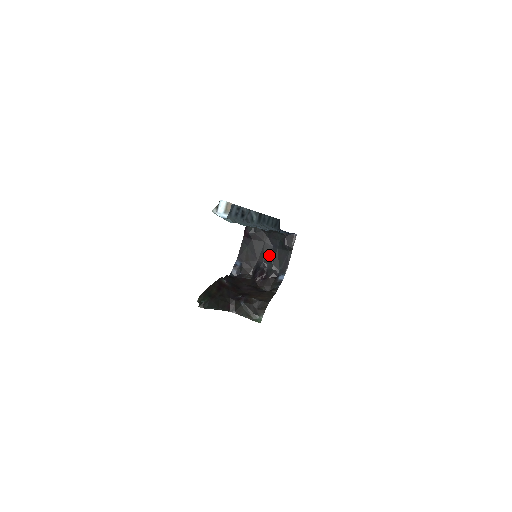
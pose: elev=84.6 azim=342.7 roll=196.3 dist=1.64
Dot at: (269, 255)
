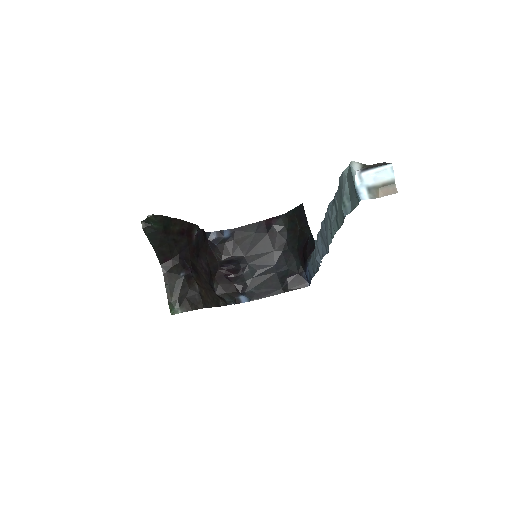
Dot at: (261, 266)
